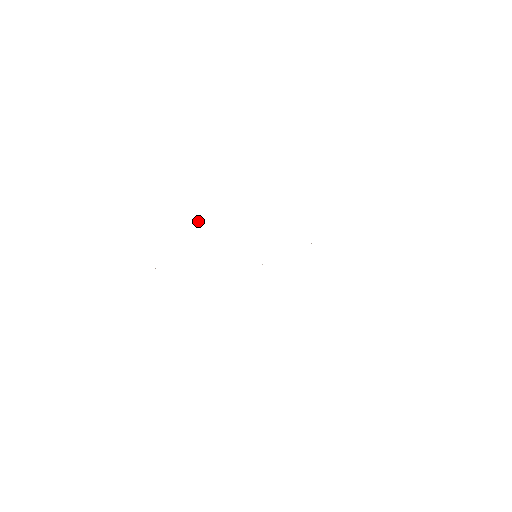
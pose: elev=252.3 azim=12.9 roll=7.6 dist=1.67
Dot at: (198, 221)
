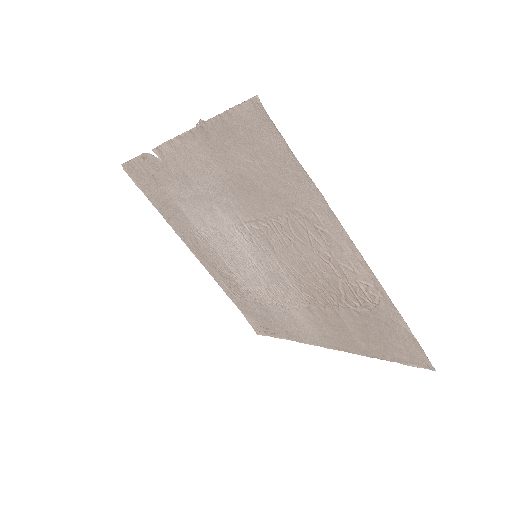
Dot at: (276, 337)
